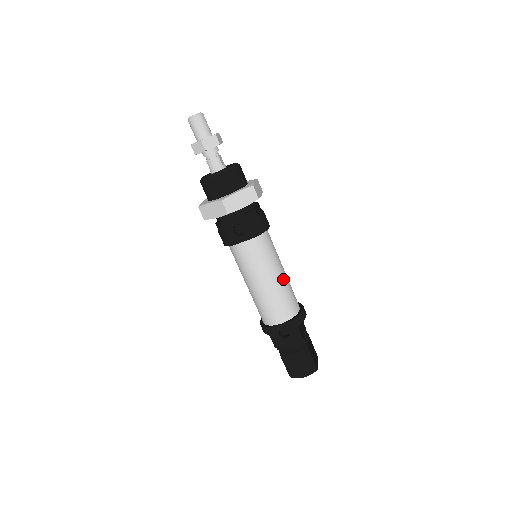
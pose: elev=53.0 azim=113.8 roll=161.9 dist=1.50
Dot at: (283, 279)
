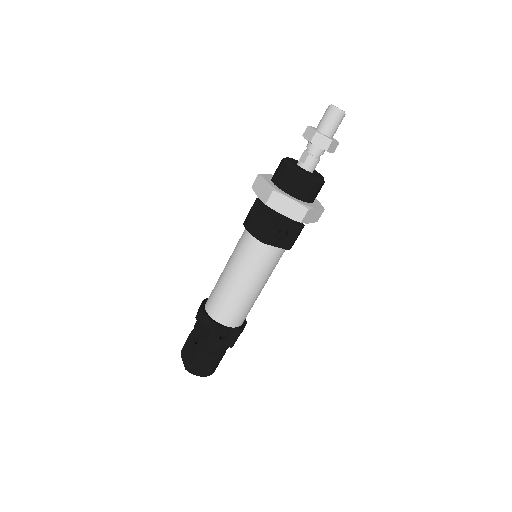
Dot at: occluded
